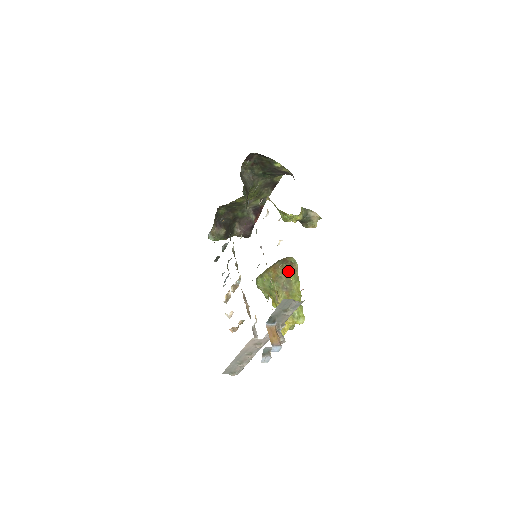
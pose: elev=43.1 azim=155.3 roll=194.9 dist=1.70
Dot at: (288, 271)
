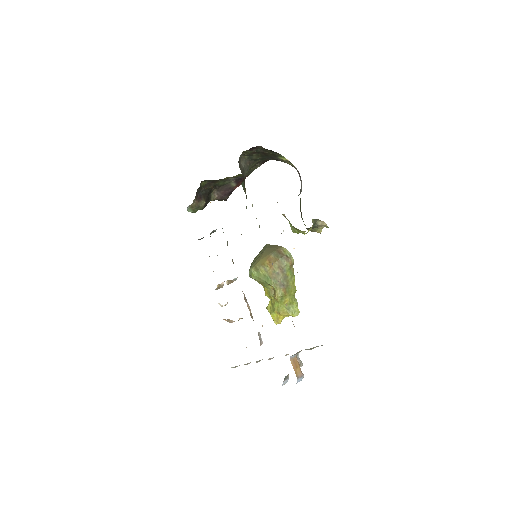
Dot at: (284, 267)
